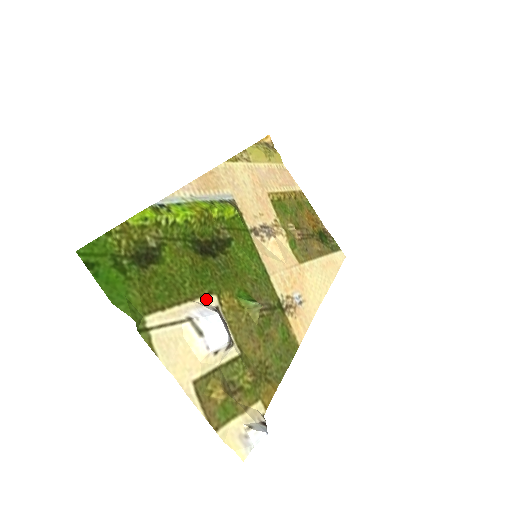
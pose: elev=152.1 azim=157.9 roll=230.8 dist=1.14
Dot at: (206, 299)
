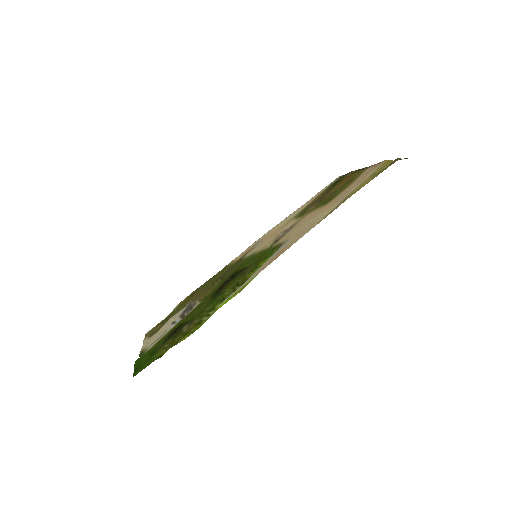
Dot at: (192, 310)
